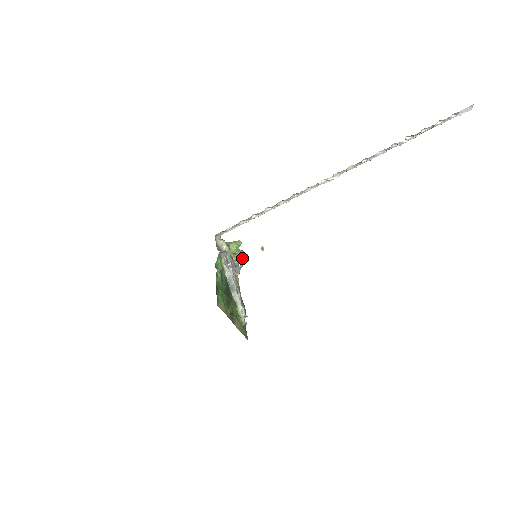
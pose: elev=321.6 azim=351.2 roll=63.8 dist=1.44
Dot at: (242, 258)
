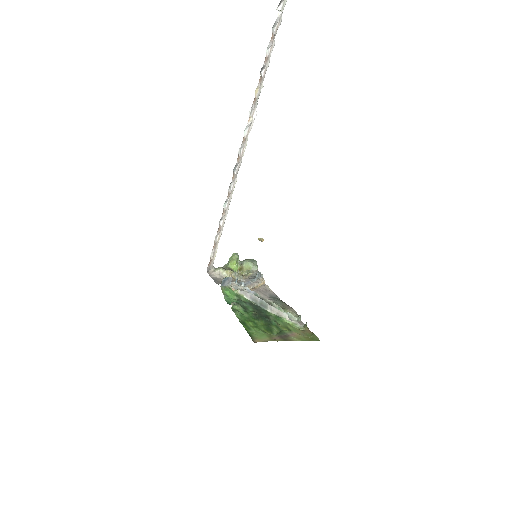
Dot at: (250, 267)
